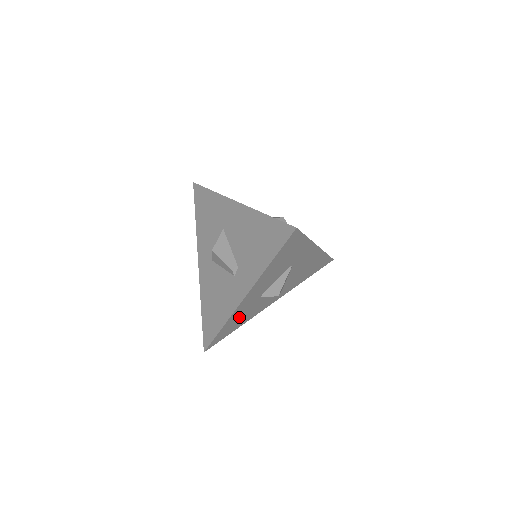
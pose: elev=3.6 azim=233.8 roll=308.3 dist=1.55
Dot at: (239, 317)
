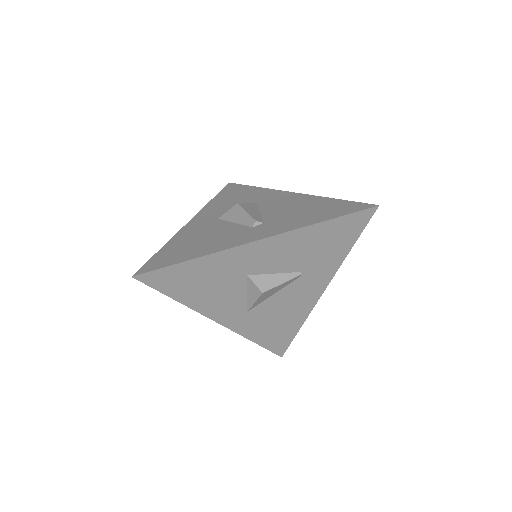
Dot at: (209, 275)
